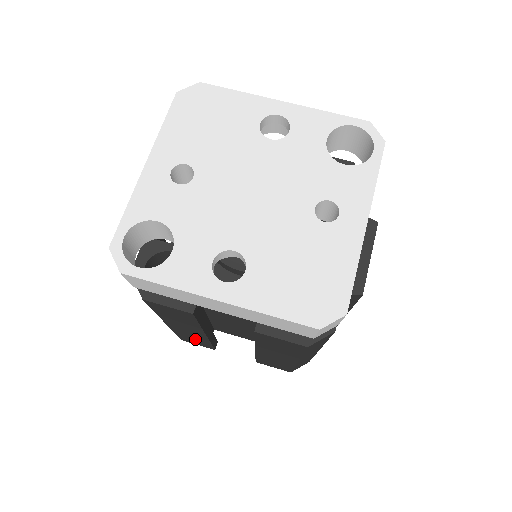
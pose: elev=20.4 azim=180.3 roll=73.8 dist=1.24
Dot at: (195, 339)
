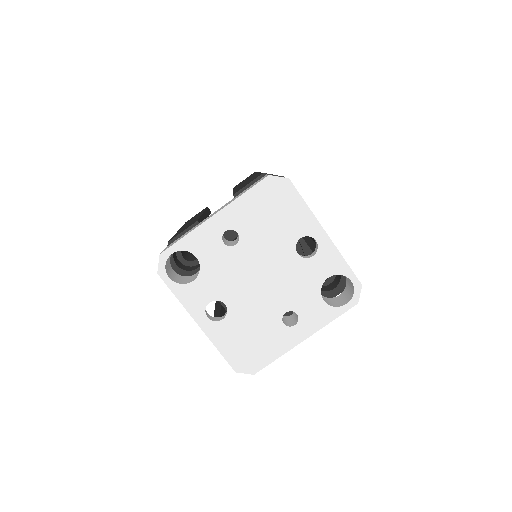
Dot at: occluded
